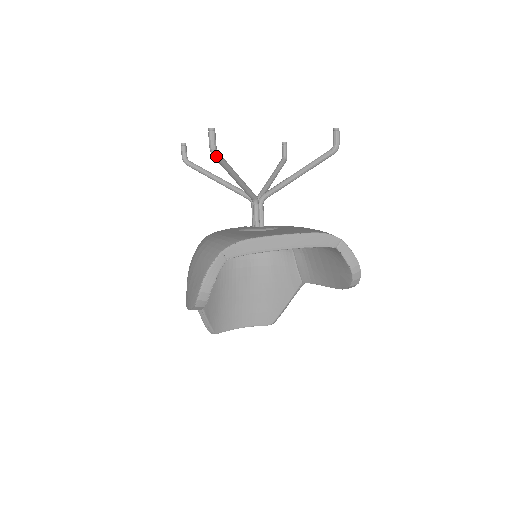
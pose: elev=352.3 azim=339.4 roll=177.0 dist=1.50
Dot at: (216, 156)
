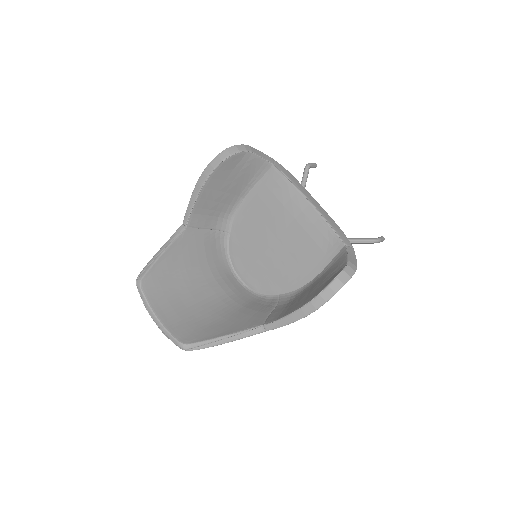
Dot at: (307, 168)
